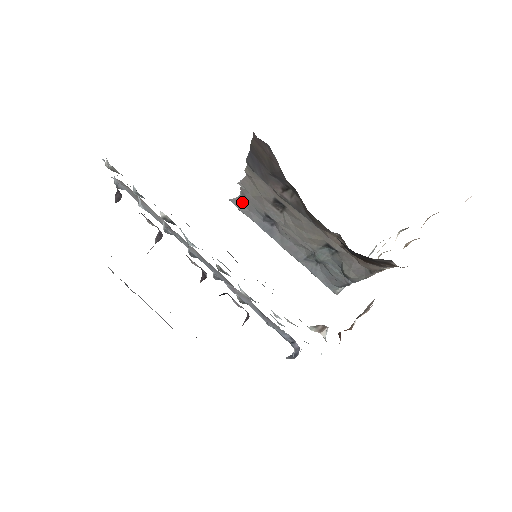
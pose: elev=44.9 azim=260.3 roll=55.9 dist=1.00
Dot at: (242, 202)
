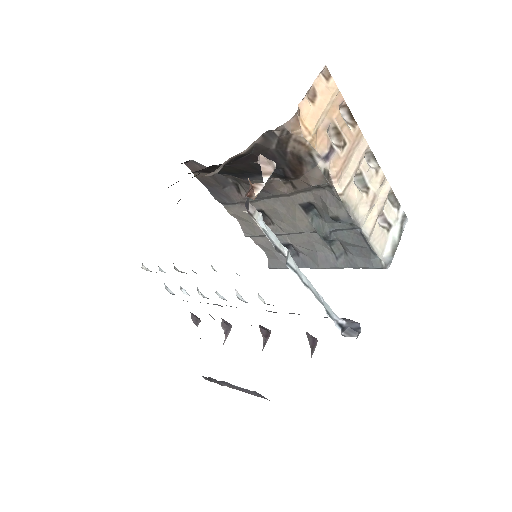
Dot at: (272, 258)
